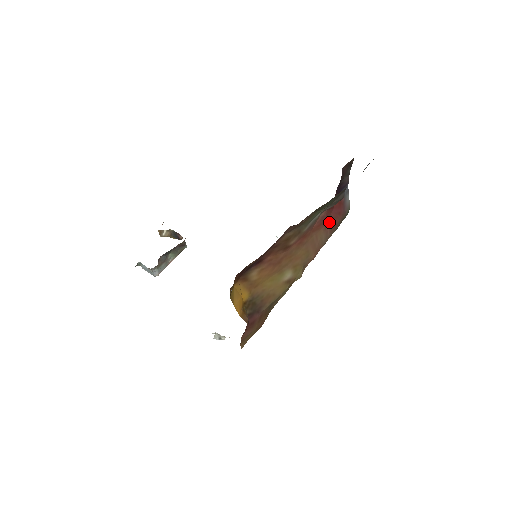
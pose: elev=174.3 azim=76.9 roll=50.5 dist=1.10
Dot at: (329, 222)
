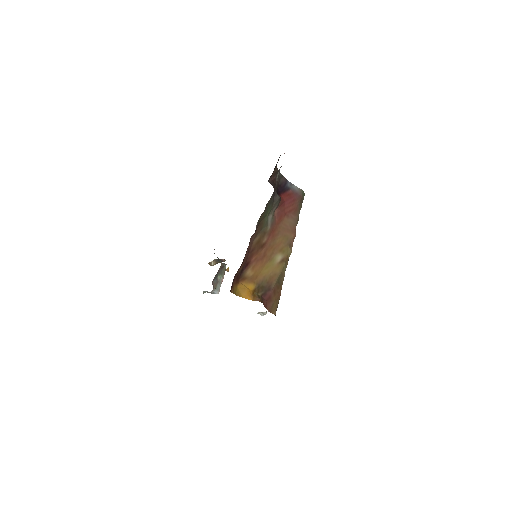
Dot at: (288, 211)
